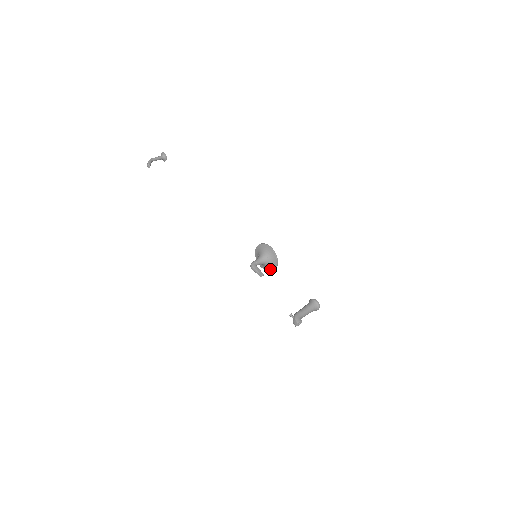
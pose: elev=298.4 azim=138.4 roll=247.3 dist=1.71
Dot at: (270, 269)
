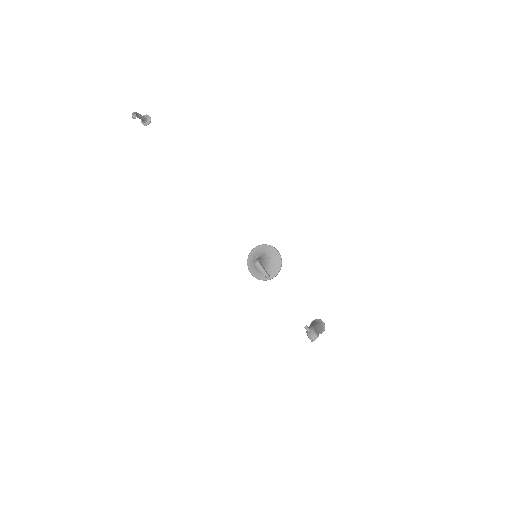
Dot at: occluded
